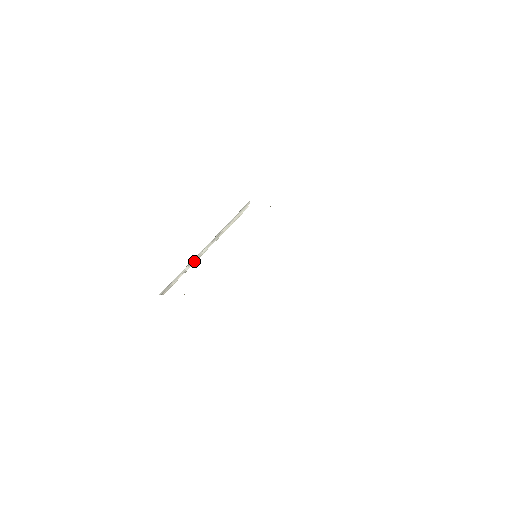
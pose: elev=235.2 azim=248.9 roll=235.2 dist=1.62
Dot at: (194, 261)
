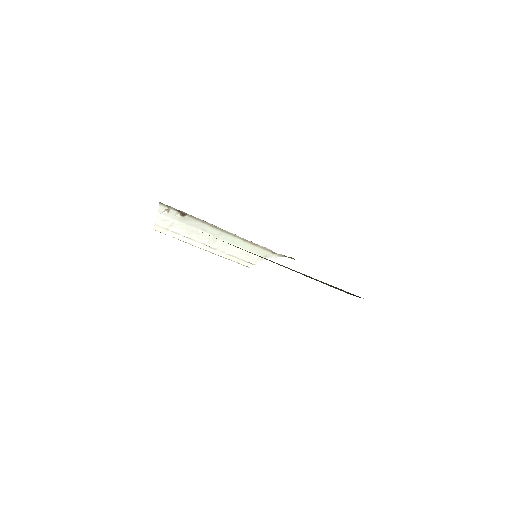
Dot at: (193, 243)
